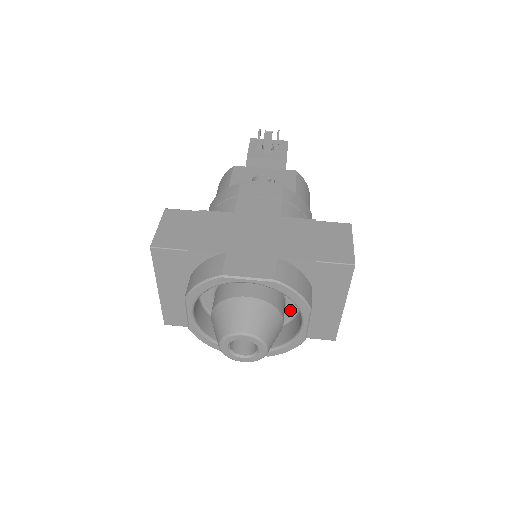
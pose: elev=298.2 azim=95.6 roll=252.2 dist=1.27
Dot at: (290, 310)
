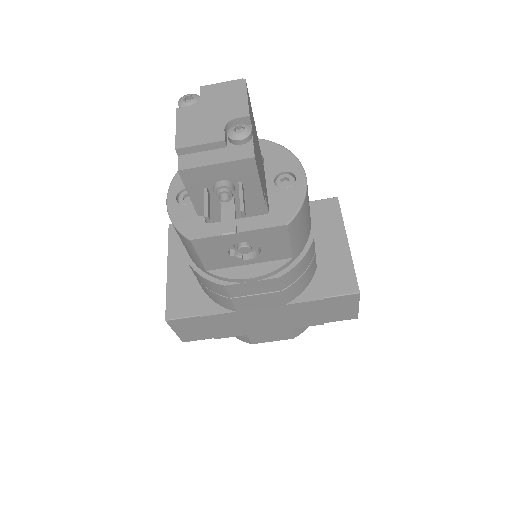
Dot at: occluded
